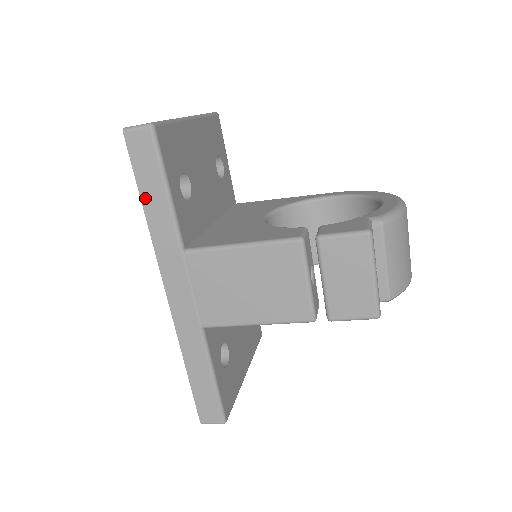
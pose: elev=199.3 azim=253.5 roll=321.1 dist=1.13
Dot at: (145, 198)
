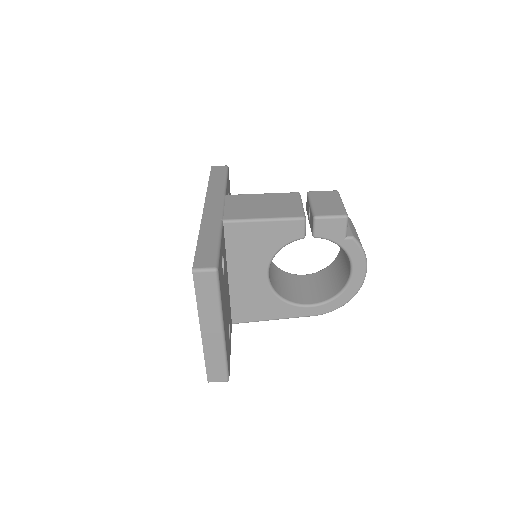
Dot at: (212, 180)
